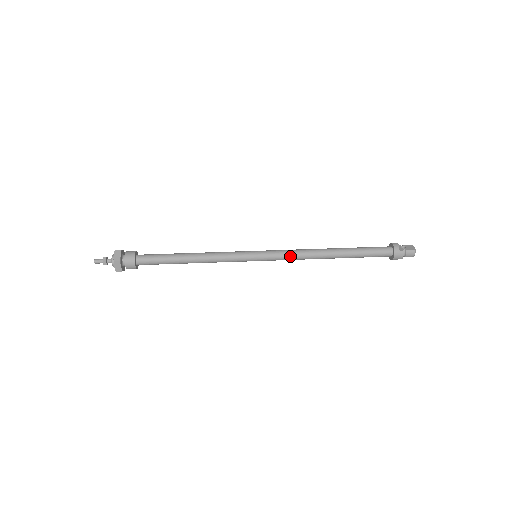
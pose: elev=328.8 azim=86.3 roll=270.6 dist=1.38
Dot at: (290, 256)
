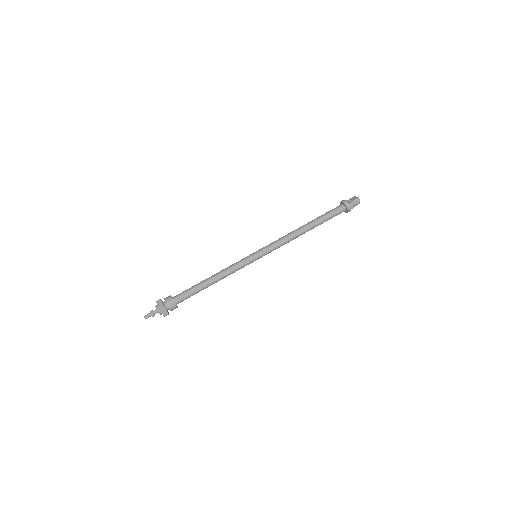
Dot at: (279, 244)
